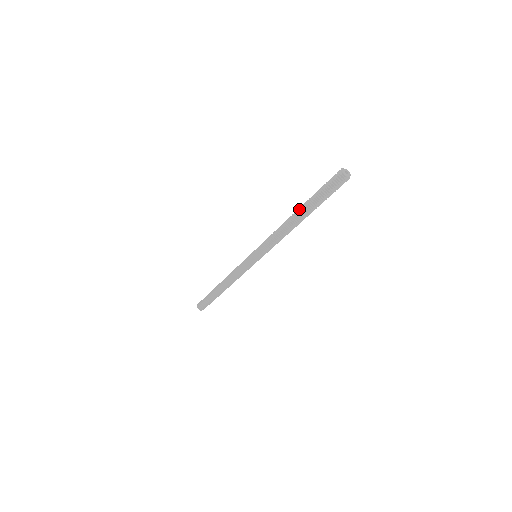
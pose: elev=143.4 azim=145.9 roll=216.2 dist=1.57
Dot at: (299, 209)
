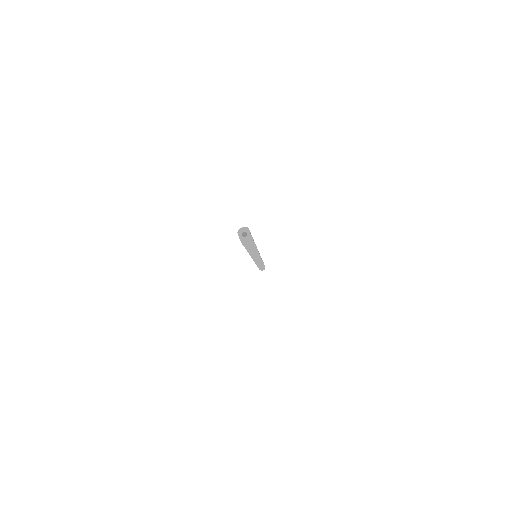
Dot at: occluded
